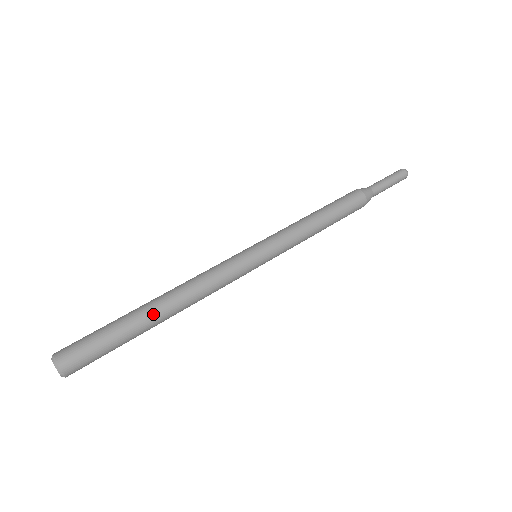
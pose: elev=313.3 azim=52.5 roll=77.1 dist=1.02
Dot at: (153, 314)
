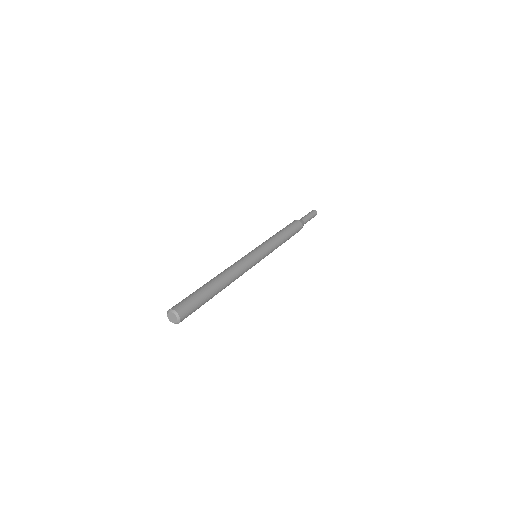
Dot at: (216, 284)
